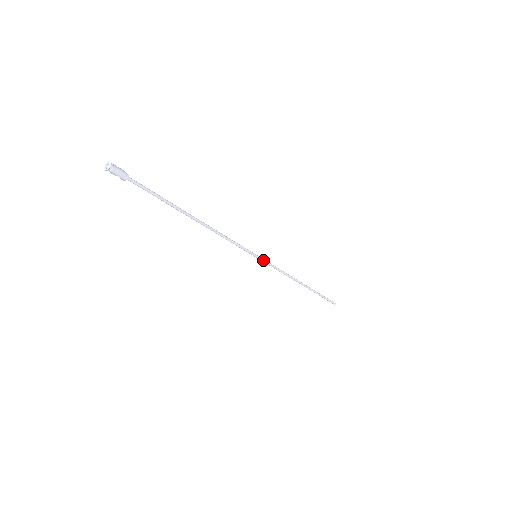
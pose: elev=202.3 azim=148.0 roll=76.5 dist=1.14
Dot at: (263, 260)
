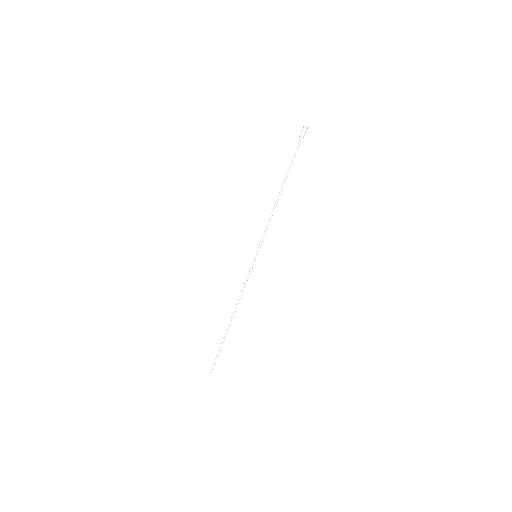
Dot at: (253, 264)
